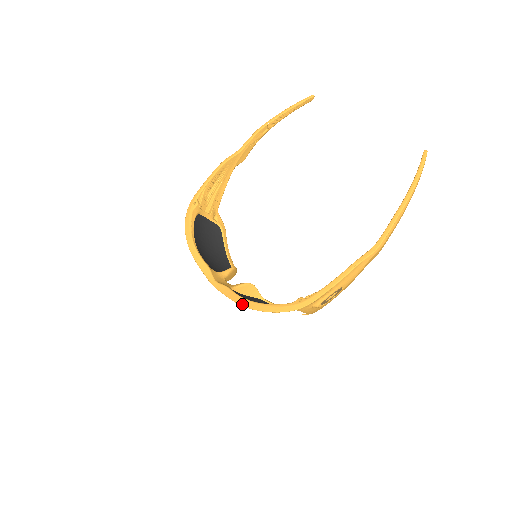
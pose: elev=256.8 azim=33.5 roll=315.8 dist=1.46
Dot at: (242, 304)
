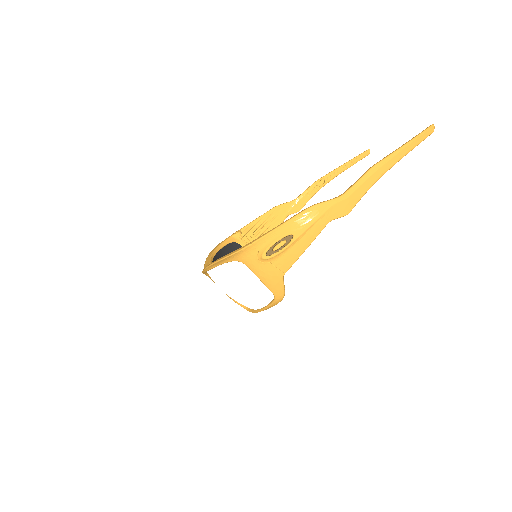
Dot at: occluded
